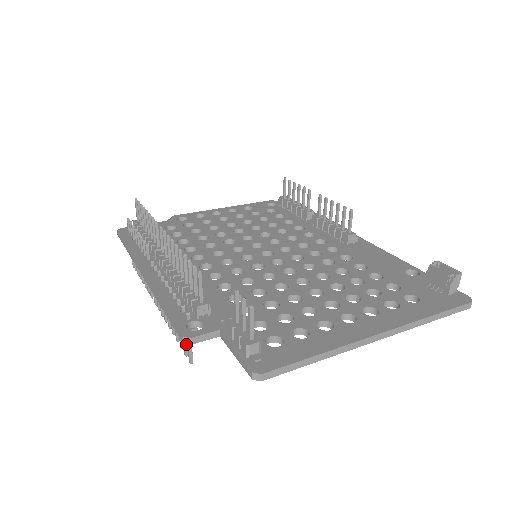
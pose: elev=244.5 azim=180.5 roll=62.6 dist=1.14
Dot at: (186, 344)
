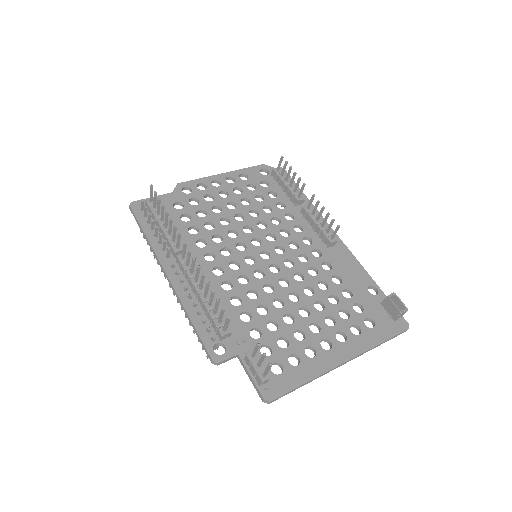
Dot at: occluded
